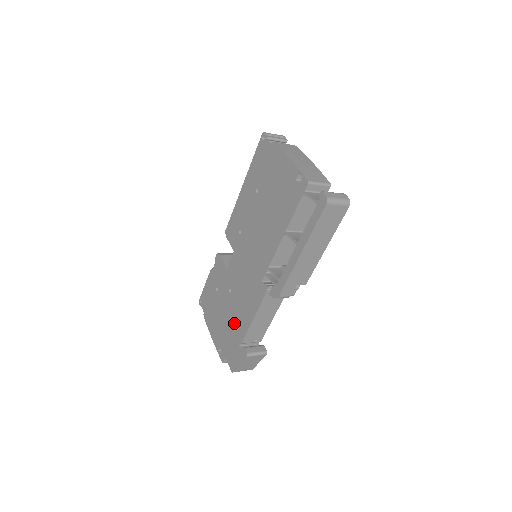
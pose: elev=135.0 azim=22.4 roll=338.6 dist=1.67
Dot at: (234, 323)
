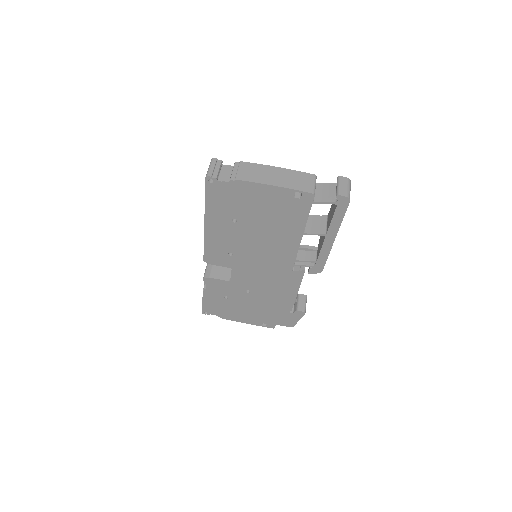
Dot at: (272, 305)
